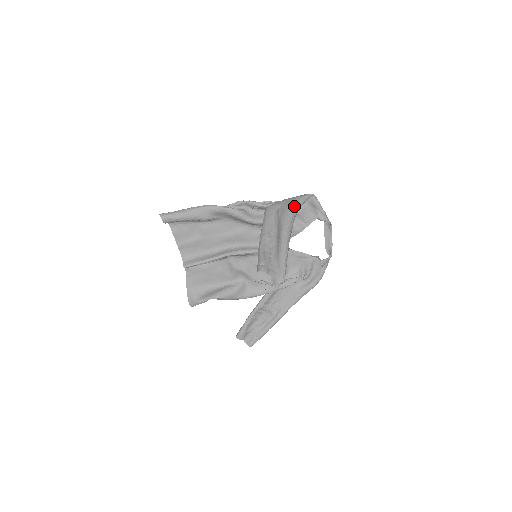
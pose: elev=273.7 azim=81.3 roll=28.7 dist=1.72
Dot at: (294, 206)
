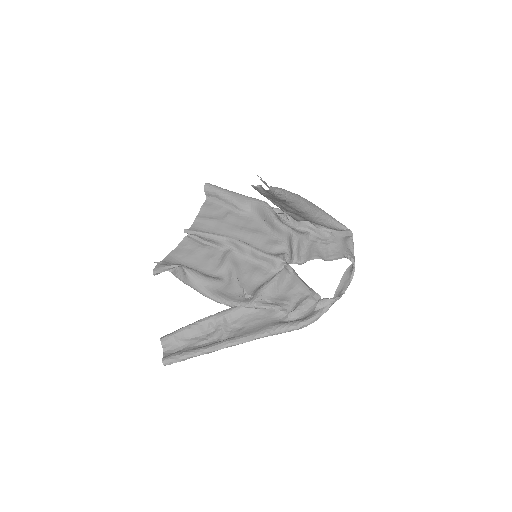
Dot at: occluded
